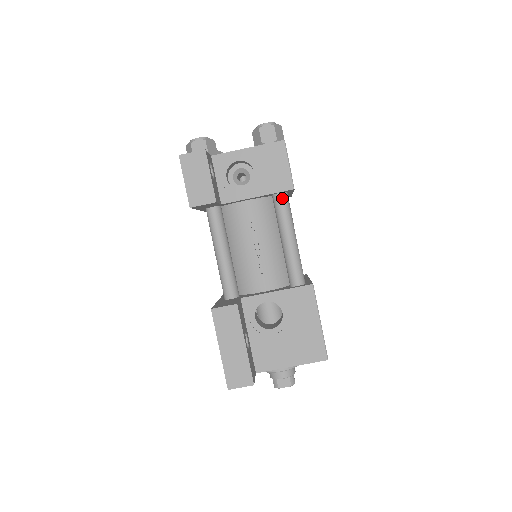
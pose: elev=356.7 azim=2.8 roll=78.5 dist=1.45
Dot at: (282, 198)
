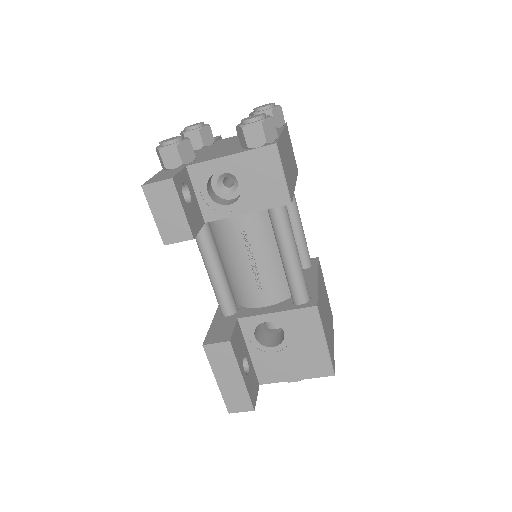
Dot at: (278, 211)
